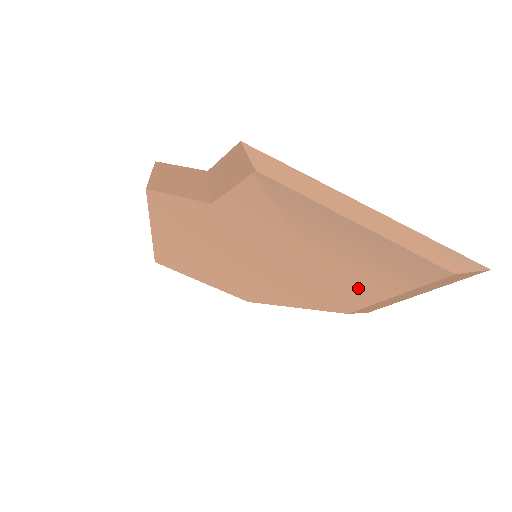
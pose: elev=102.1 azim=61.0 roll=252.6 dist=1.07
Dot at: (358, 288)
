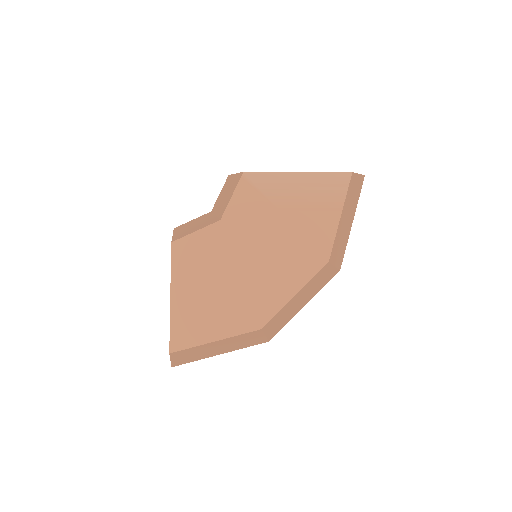
Dot at: (322, 226)
